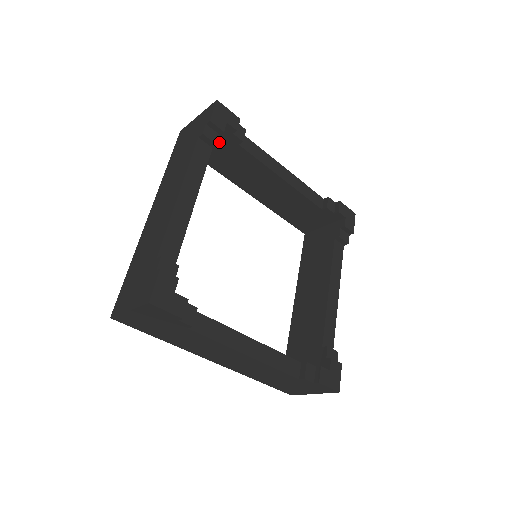
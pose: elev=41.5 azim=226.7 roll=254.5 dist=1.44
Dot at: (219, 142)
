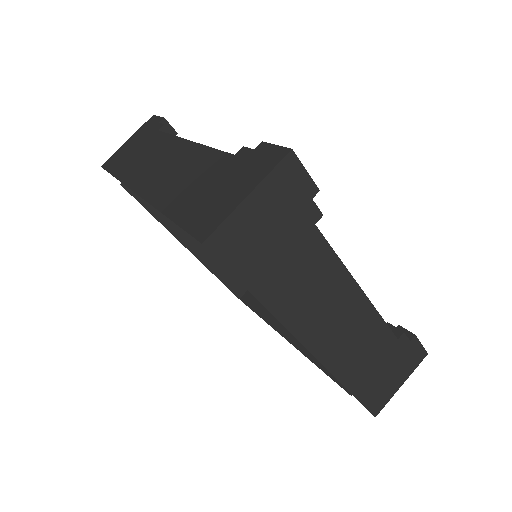
Dot at: occluded
